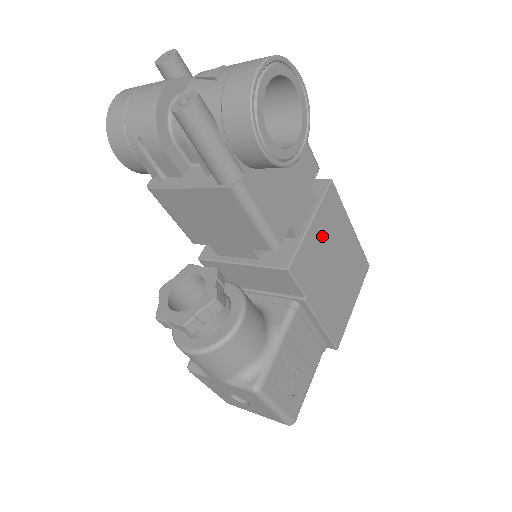
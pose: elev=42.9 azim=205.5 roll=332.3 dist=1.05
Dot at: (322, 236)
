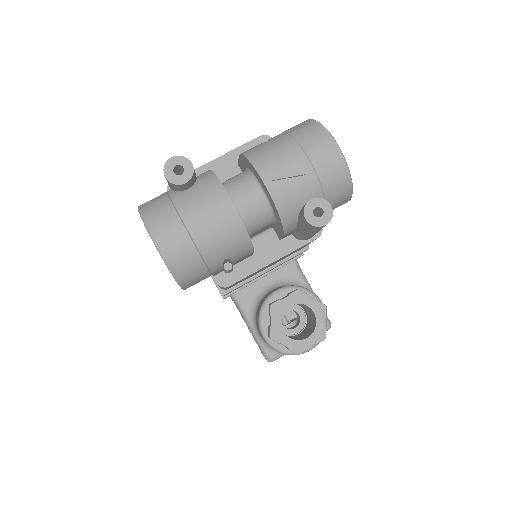
Dot at: occluded
